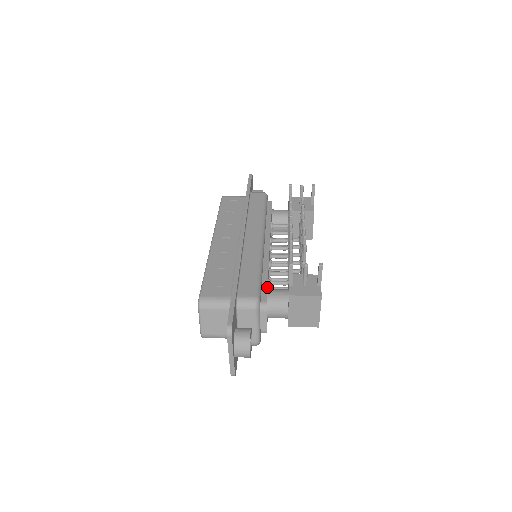
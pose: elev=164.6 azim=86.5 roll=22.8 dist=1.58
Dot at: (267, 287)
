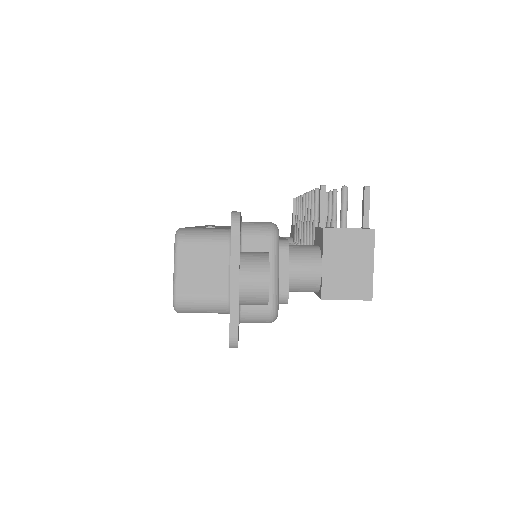
Dot at: (284, 238)
